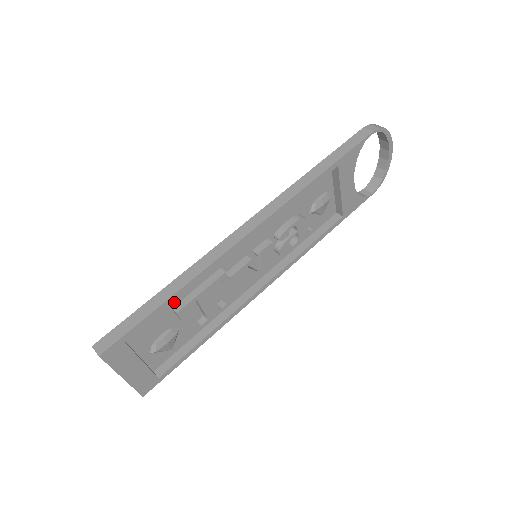
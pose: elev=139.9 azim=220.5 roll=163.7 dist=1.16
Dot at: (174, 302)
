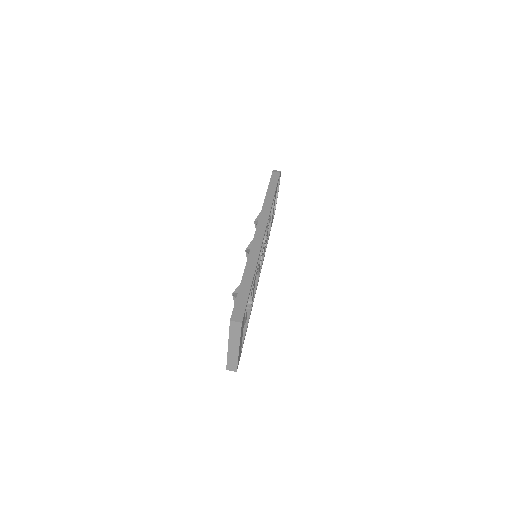
Dot at: occluded
